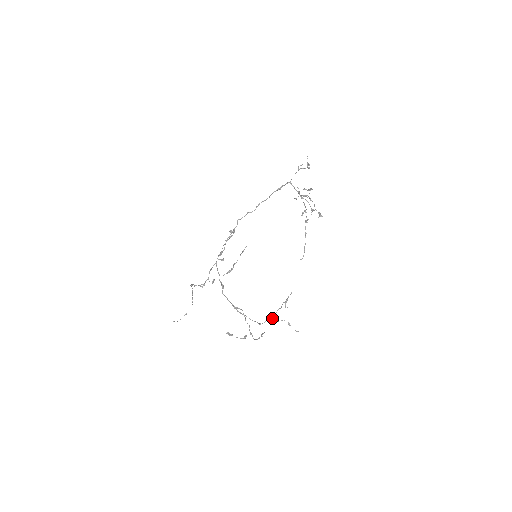
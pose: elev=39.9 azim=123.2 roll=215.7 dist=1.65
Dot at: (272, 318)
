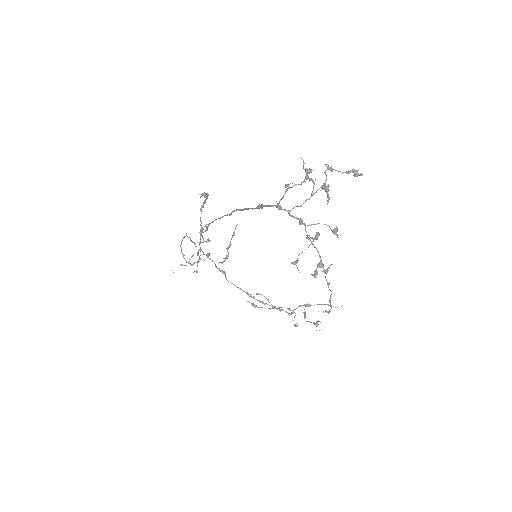
Dot at: occluded
